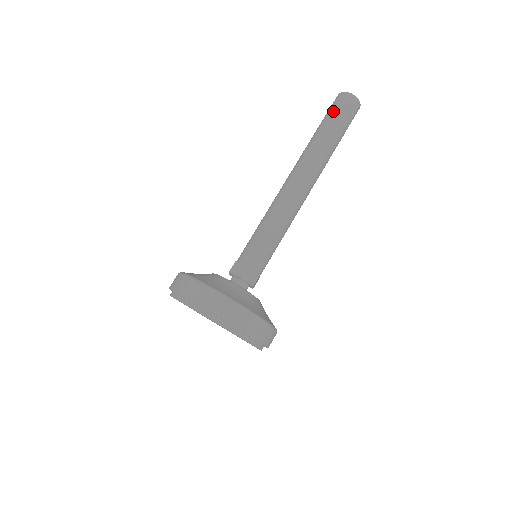
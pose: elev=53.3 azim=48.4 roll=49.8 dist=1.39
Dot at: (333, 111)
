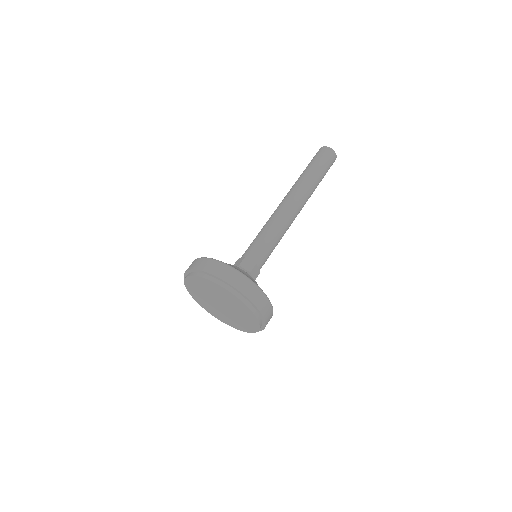
Dot at: (322, 159)
